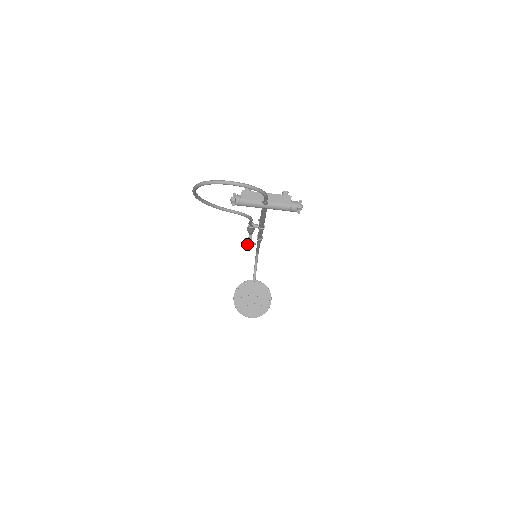
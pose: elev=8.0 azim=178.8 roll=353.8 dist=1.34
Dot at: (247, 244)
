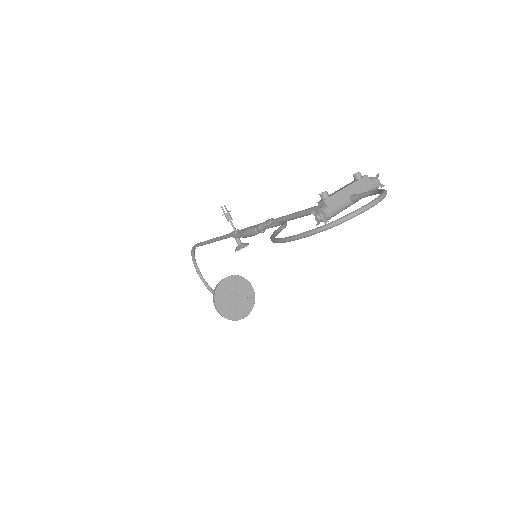
Dot at: occluded
